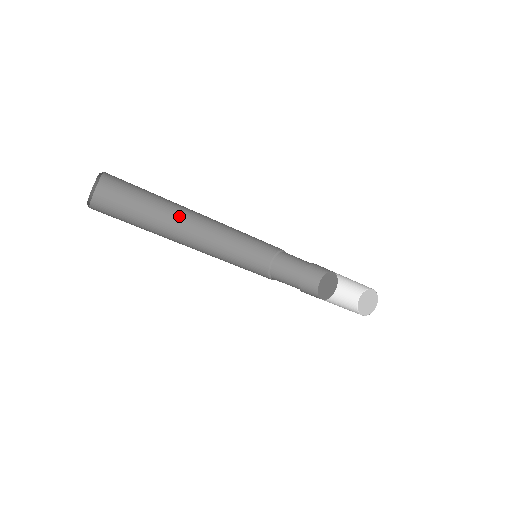
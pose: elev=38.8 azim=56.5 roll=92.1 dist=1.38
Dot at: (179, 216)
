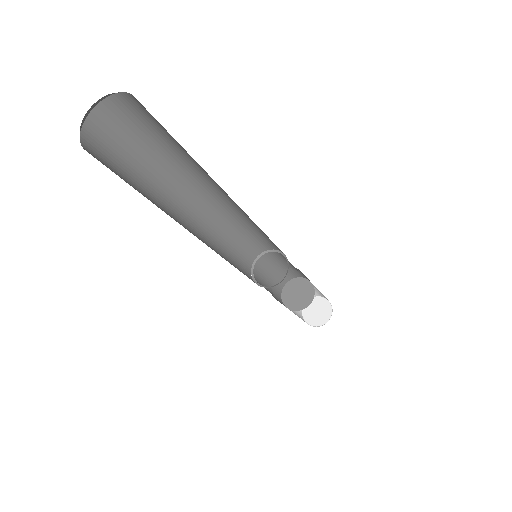
Dot at: (179, 196)
